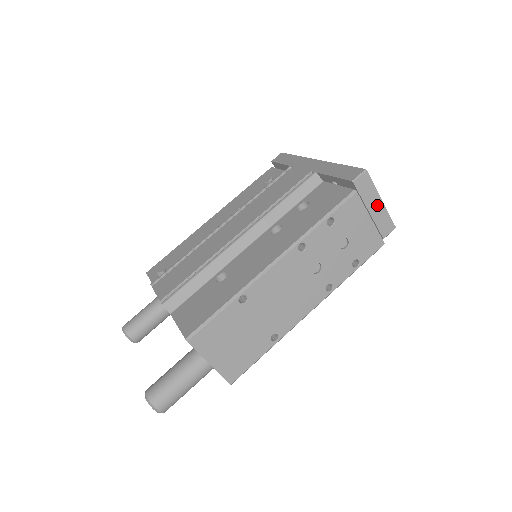
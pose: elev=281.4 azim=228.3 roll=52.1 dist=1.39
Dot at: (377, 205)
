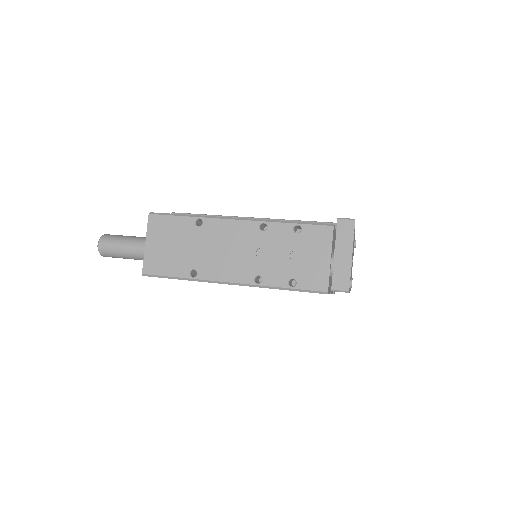
Dot at: (345, 255)
